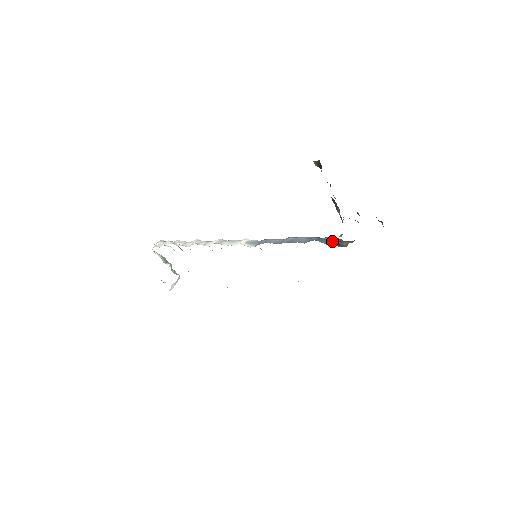
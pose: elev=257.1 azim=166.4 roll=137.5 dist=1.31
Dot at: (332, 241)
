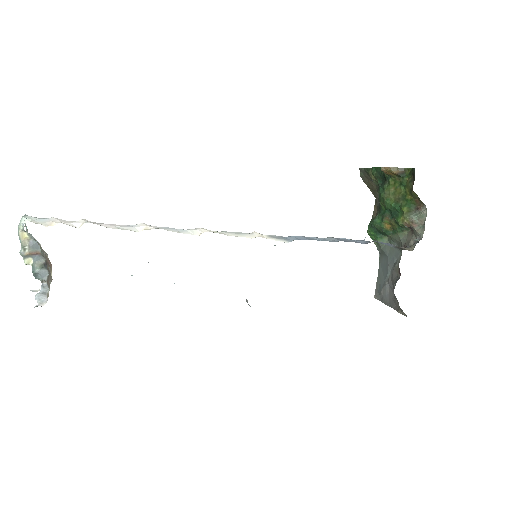
Dot at: (392, 245)
